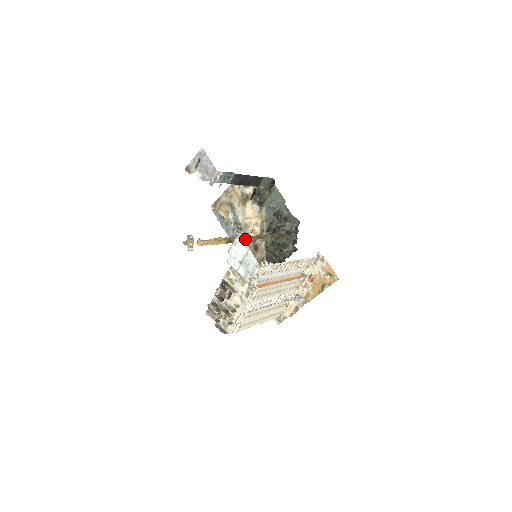
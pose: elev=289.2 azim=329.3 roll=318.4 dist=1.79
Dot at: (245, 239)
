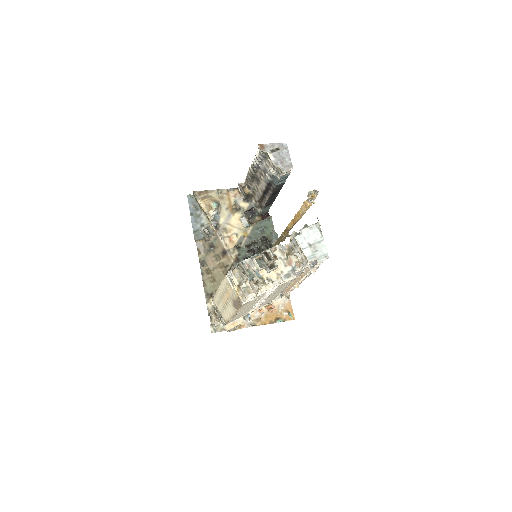
Dot at: (288, 233)
